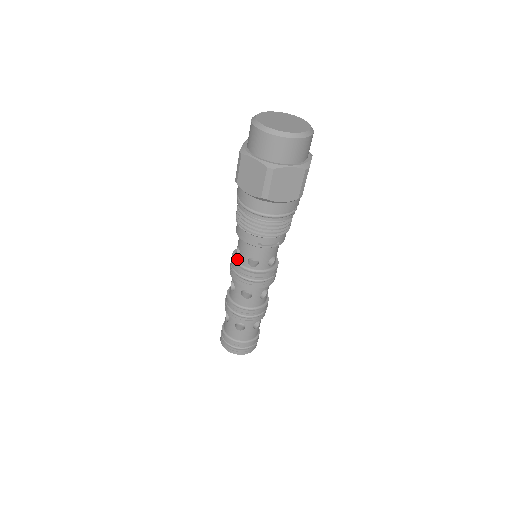
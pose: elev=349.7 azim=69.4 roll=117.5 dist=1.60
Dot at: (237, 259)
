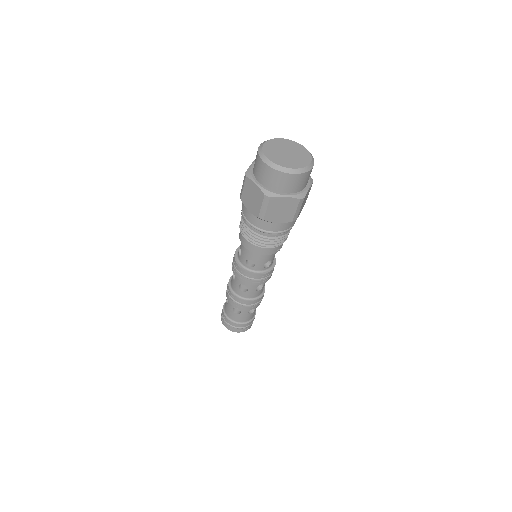
Dot at: (250, 269)
